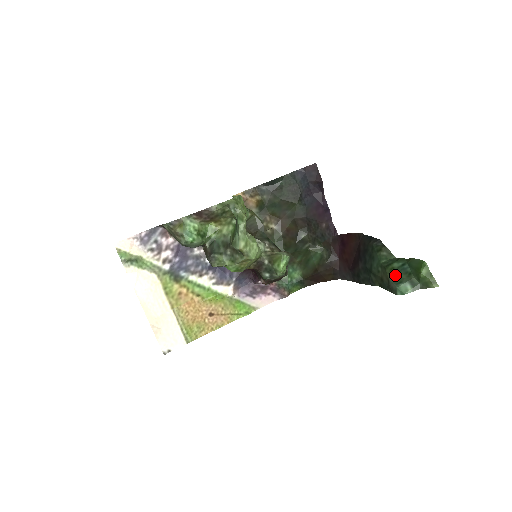
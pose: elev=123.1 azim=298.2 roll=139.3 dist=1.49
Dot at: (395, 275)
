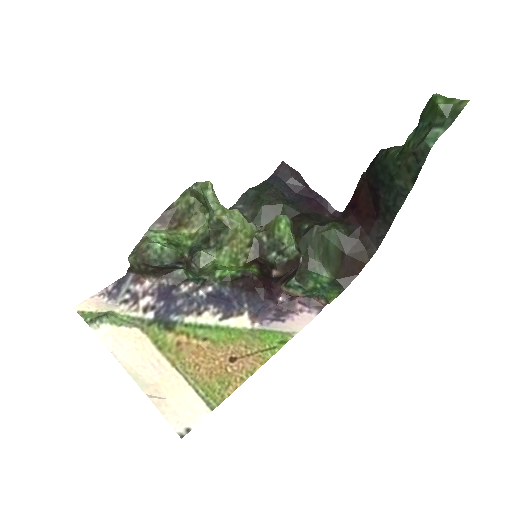
Dot at: (415, 142)
